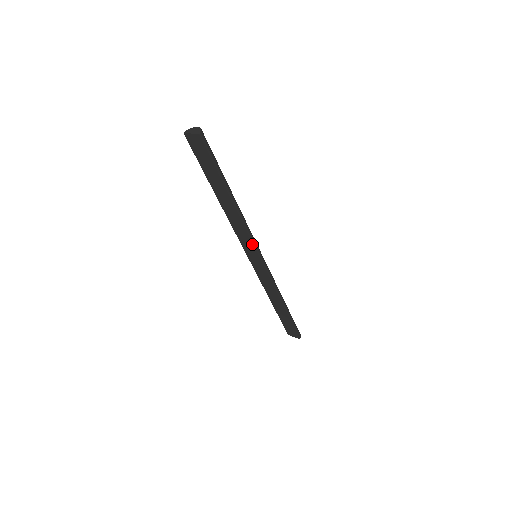
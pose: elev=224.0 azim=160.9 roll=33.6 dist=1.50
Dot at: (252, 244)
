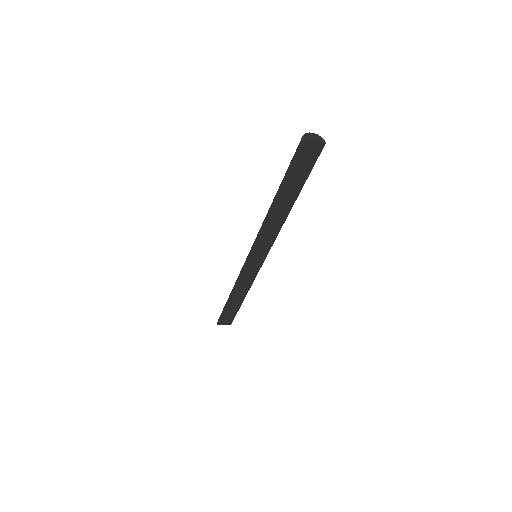
Dot at: (271, 246)
